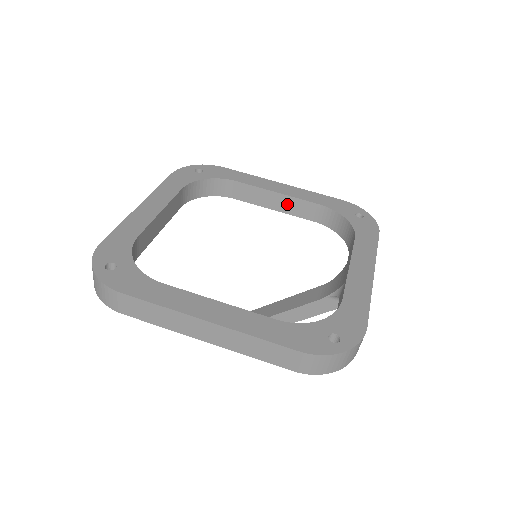
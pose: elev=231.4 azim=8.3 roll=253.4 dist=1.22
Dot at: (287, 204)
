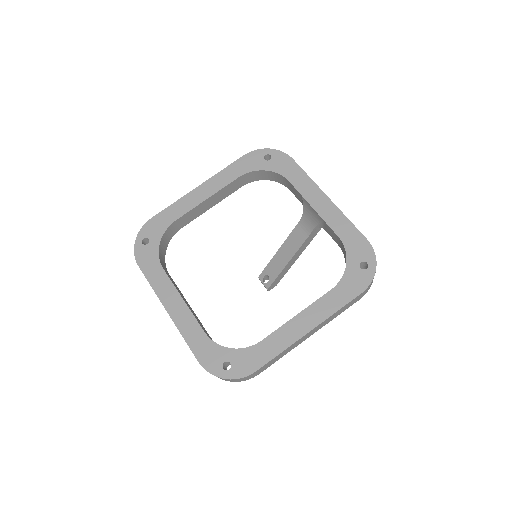
Dot at: (218, 197)
